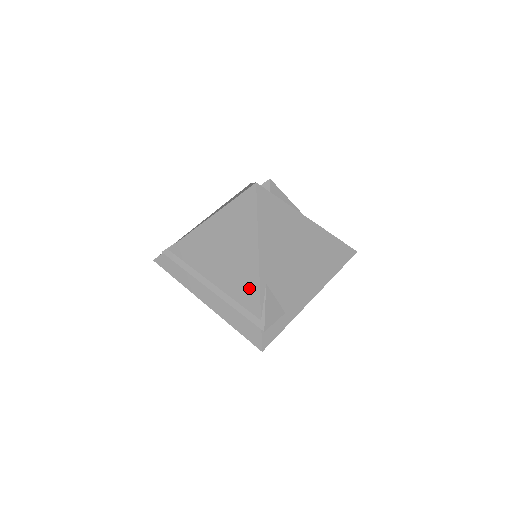
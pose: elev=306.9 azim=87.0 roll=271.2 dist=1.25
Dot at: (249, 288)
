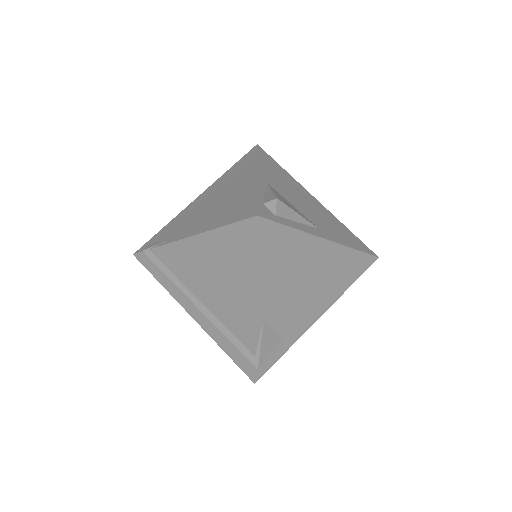
Dot at: (243, 323)
